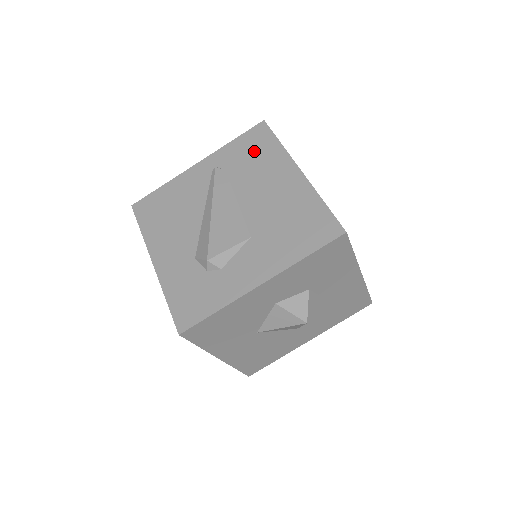
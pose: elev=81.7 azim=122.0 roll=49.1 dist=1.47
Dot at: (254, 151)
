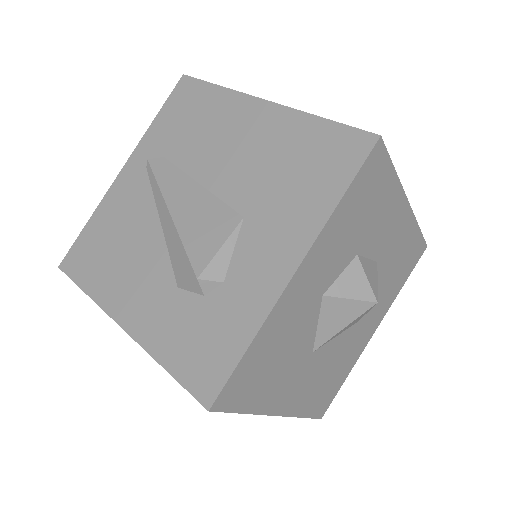
Dot at: (189, 114)
